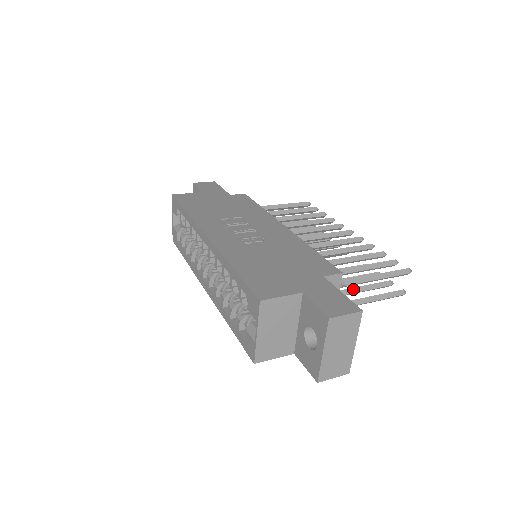
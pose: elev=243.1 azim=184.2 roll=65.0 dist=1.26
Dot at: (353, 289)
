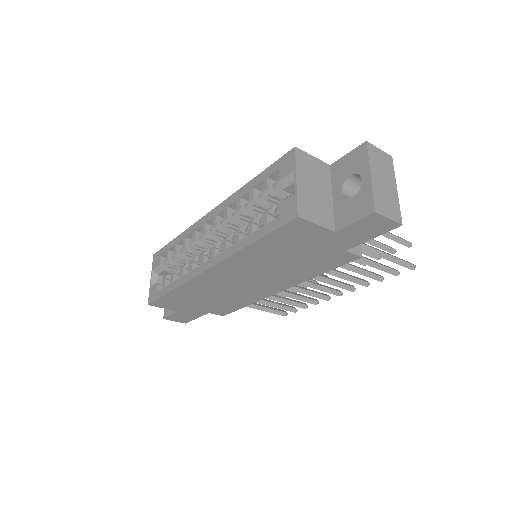
Dot at: (365, 257)
